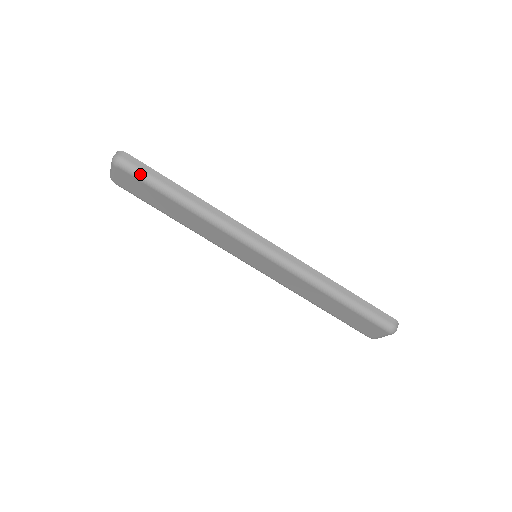
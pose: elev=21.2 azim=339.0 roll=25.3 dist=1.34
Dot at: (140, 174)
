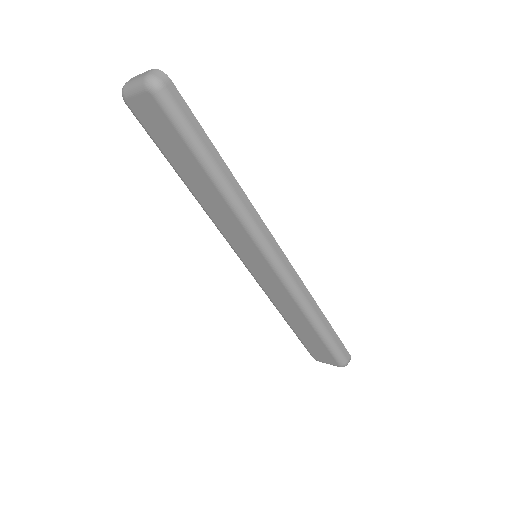
Dot at: (177, 117)
